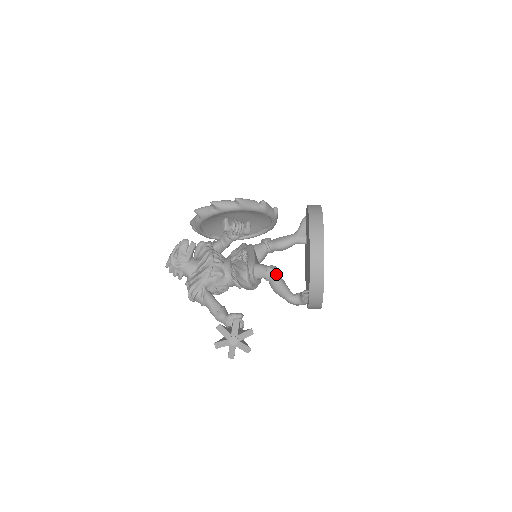
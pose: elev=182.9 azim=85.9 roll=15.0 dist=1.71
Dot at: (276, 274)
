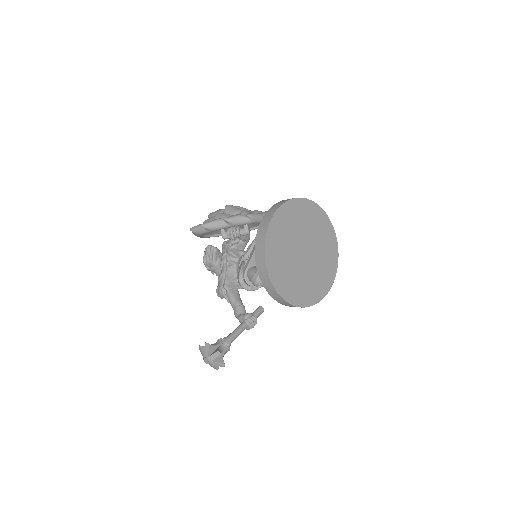
Dot at: (260, 281)
